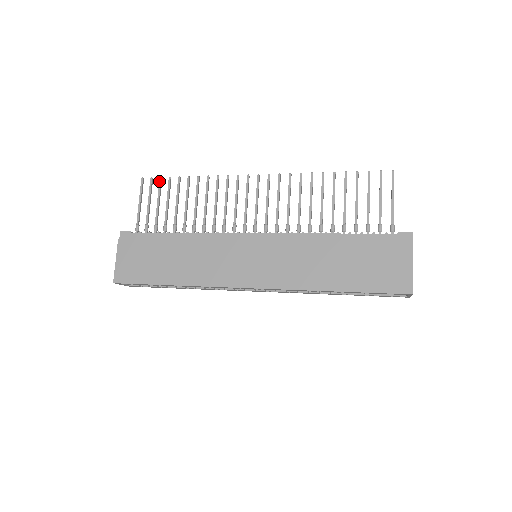
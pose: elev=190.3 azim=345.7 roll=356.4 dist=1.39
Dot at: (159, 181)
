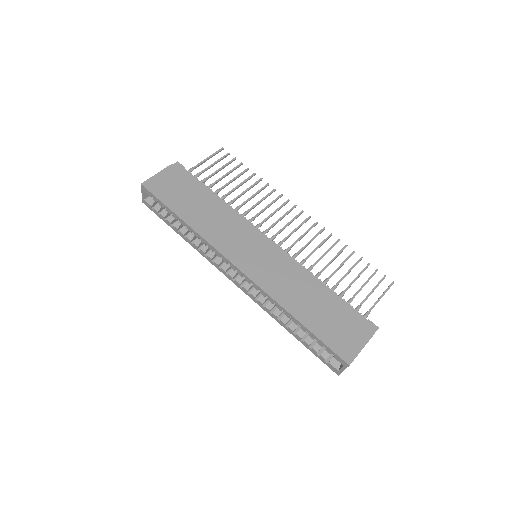
Dot at: (233, 159)
